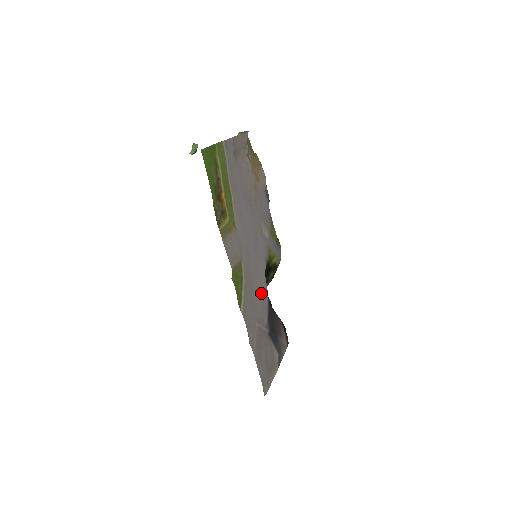
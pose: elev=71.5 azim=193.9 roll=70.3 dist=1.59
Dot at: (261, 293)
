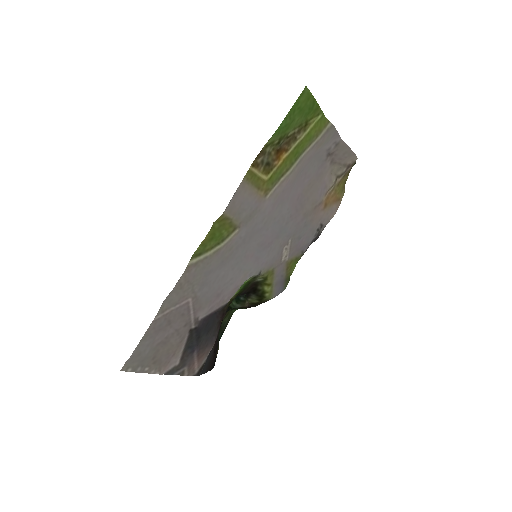
Dot at: (225, 286)
